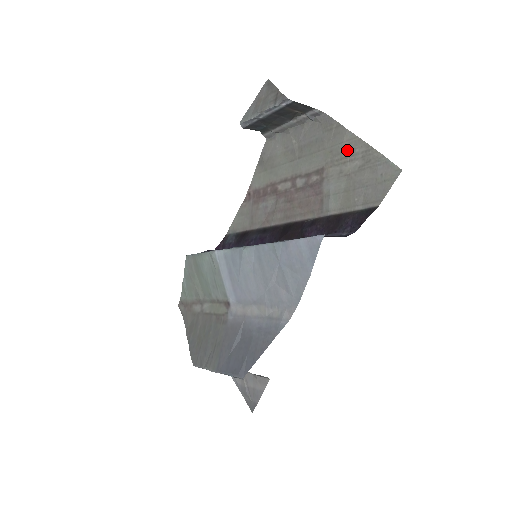
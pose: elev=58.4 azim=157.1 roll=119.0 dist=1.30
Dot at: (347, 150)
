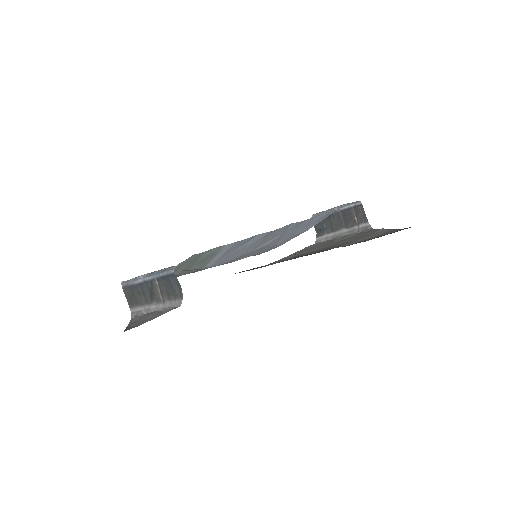
Dot at: (376, 233)
